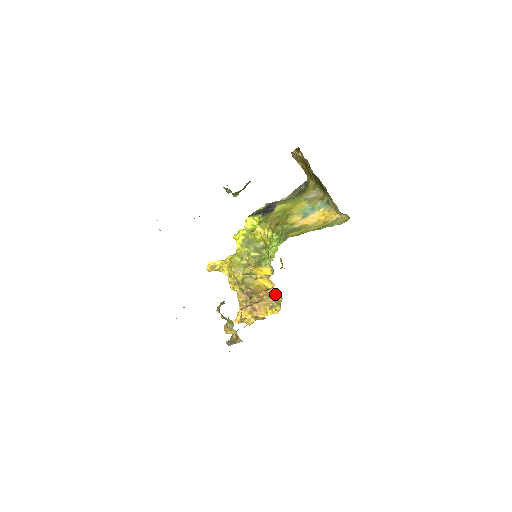
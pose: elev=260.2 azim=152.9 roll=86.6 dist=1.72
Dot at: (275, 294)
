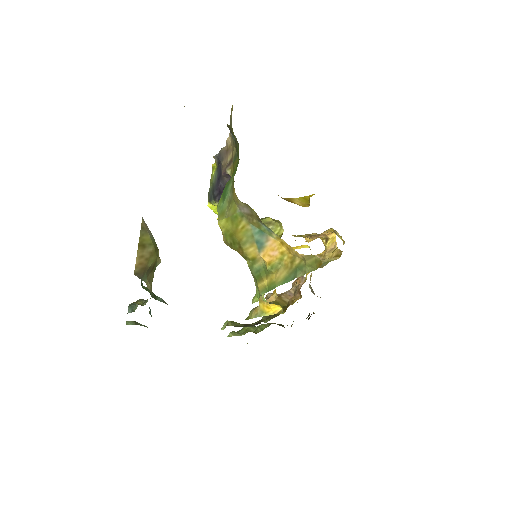
Dot at: occluded
